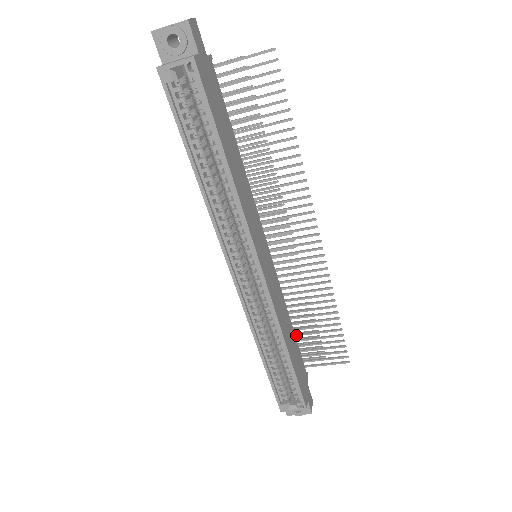
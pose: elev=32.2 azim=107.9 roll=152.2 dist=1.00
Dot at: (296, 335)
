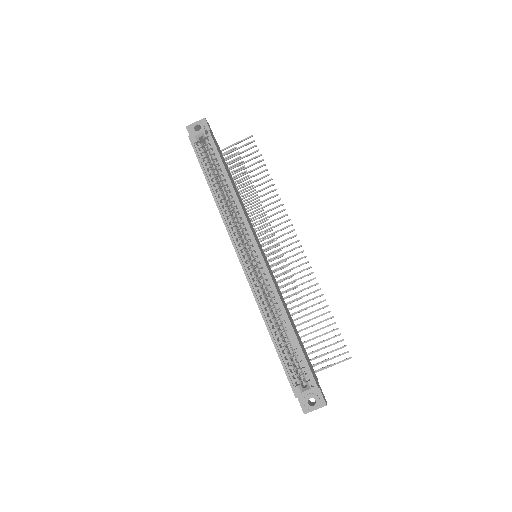
Dot at: (300, 337)
